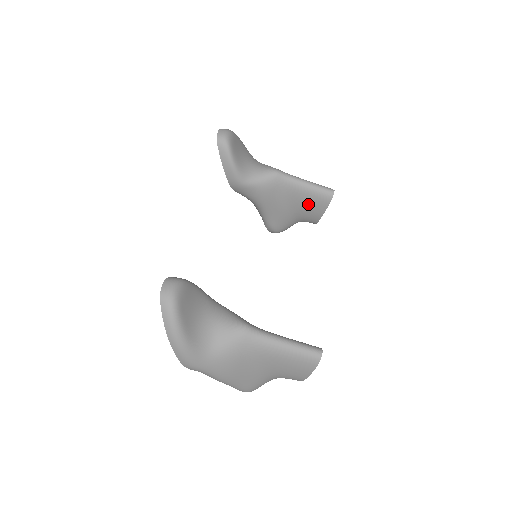
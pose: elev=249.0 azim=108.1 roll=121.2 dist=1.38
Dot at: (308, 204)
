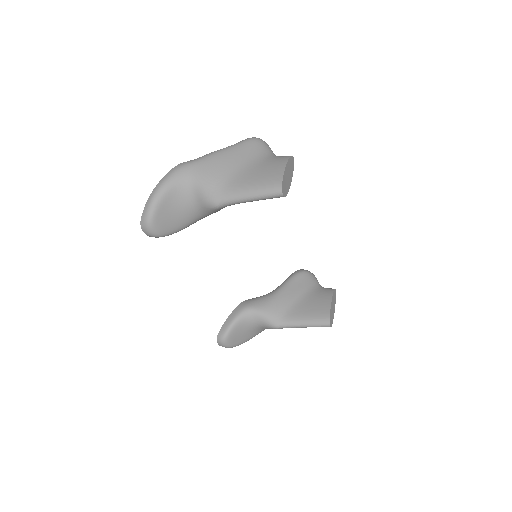
Dot at: occluded
